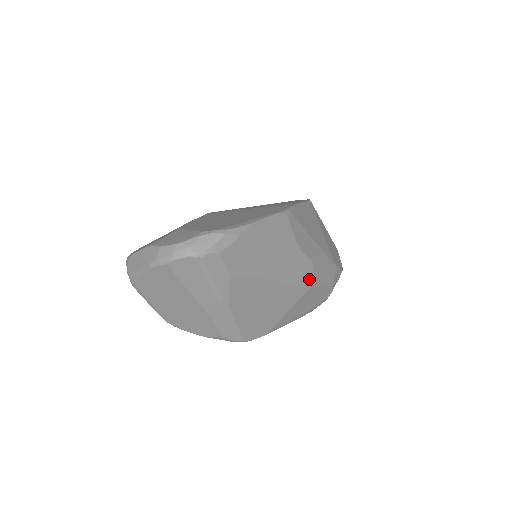
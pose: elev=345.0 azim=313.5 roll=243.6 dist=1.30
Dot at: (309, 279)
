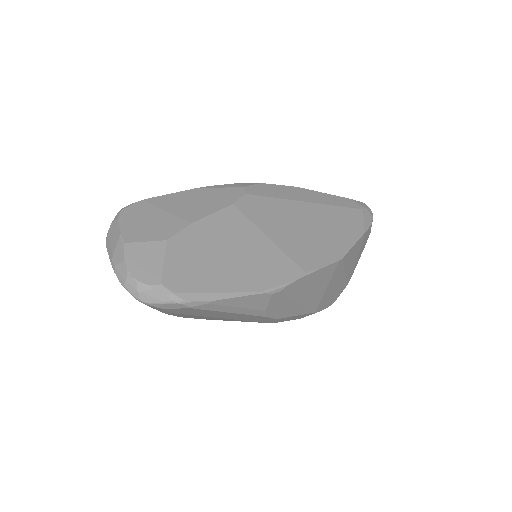
Dot at: (268, 321)
